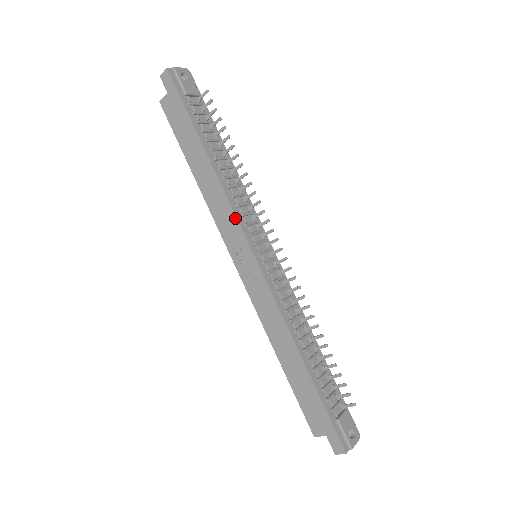
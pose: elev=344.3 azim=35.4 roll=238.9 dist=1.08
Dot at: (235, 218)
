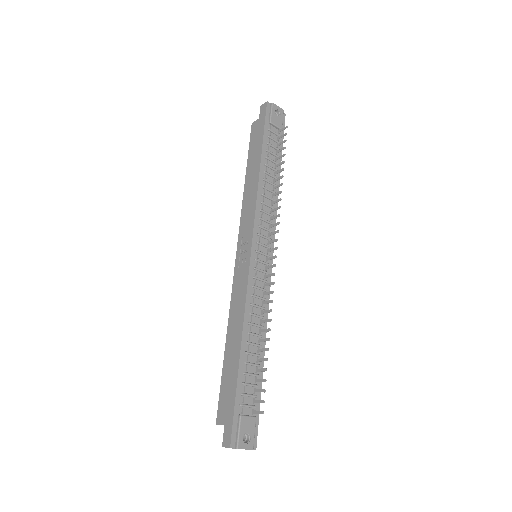
Dot at: (254, 217)
